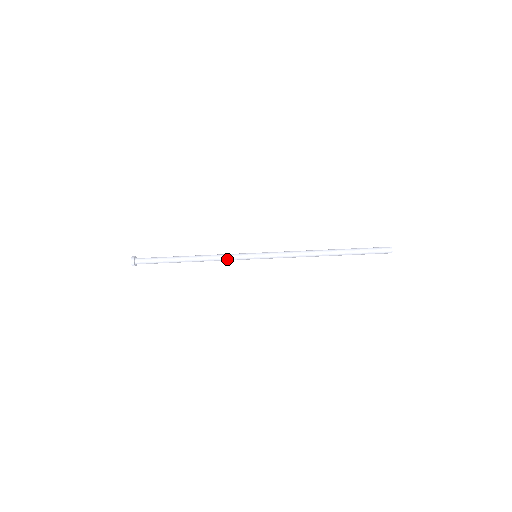
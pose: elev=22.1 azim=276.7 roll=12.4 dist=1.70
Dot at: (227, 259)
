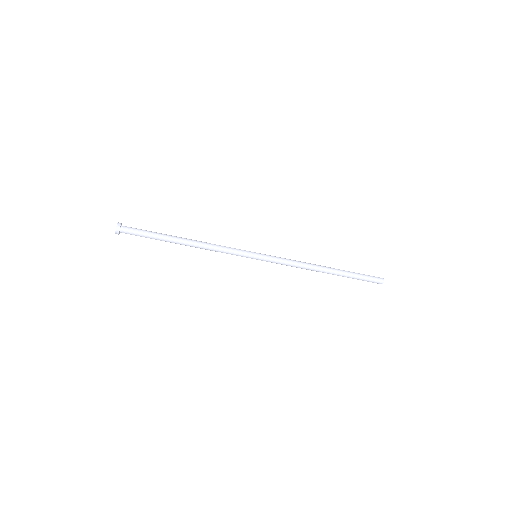
Dot at: (226, 251)
